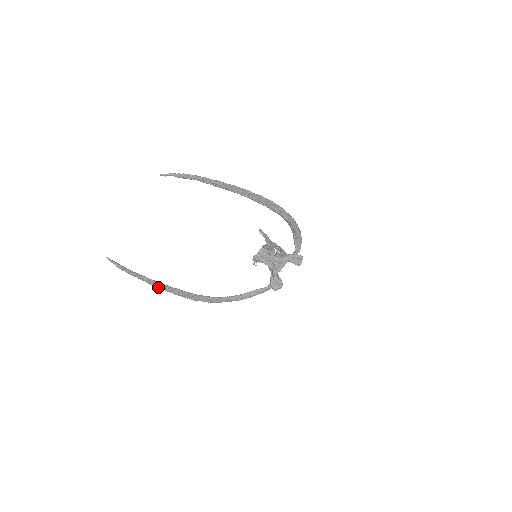
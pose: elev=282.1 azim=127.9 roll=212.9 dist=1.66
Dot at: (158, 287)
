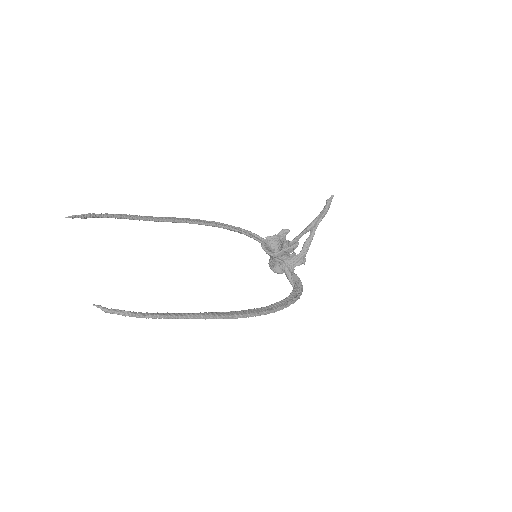
Dot at: (135, 218)
